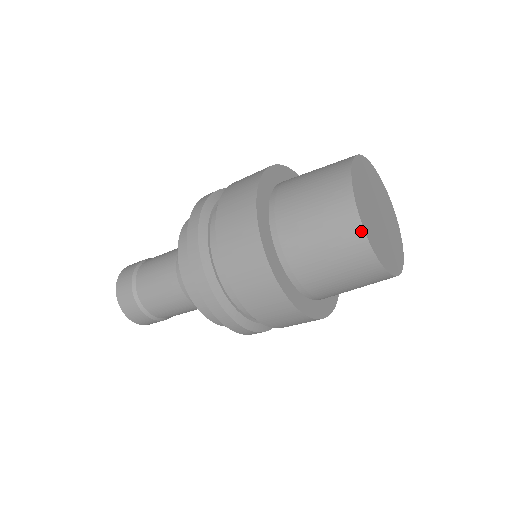
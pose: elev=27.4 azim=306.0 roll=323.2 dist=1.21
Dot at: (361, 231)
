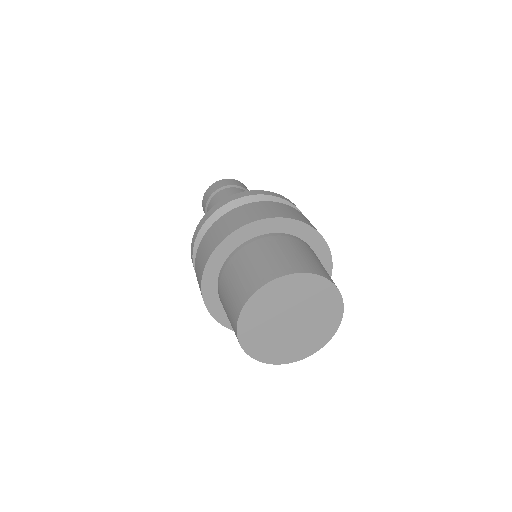
Dot at: (286, 362)
